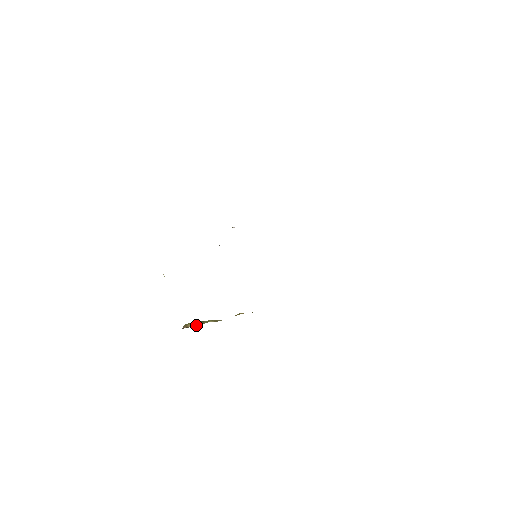
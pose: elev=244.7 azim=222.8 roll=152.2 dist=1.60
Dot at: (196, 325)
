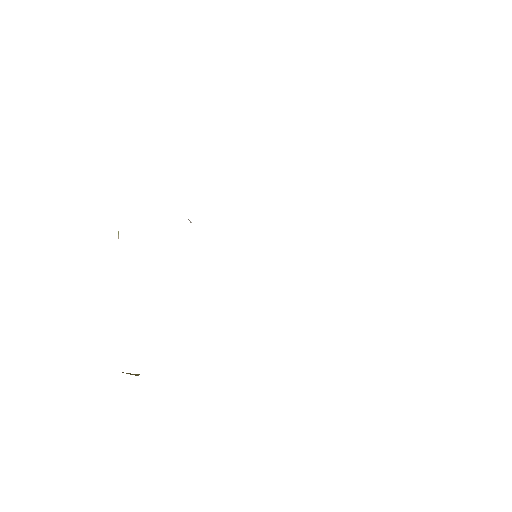
Dot at: occluded
